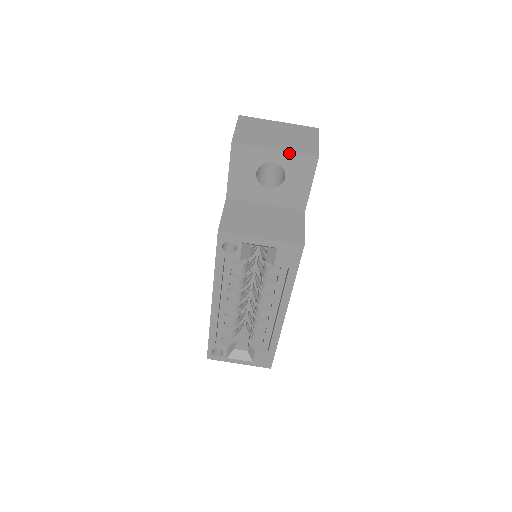
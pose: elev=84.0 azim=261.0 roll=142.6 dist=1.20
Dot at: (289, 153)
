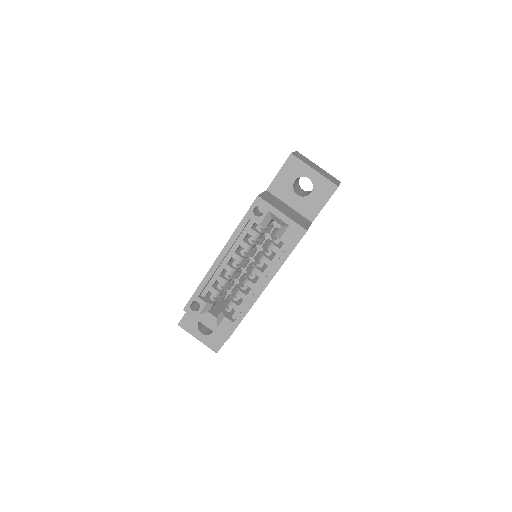
Dot at: (322, 176)
